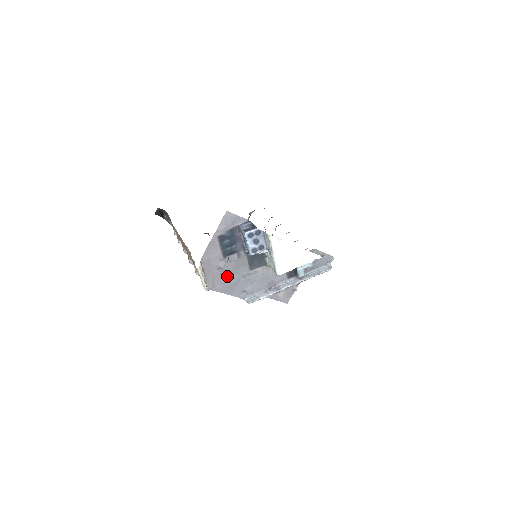
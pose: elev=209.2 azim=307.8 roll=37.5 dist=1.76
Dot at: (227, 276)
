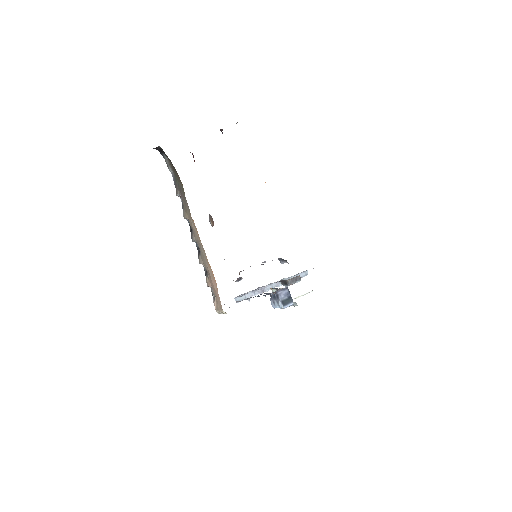
Dot at: occluded
